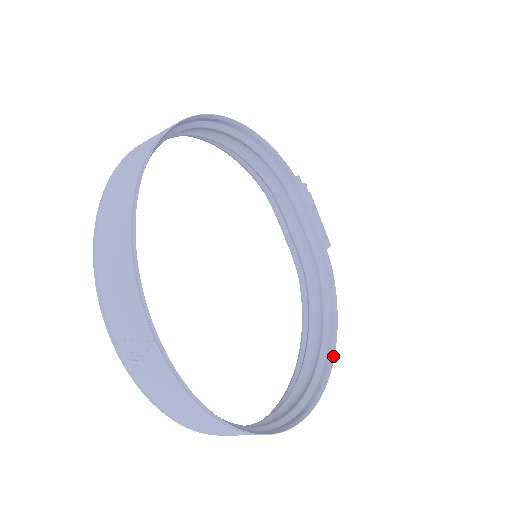
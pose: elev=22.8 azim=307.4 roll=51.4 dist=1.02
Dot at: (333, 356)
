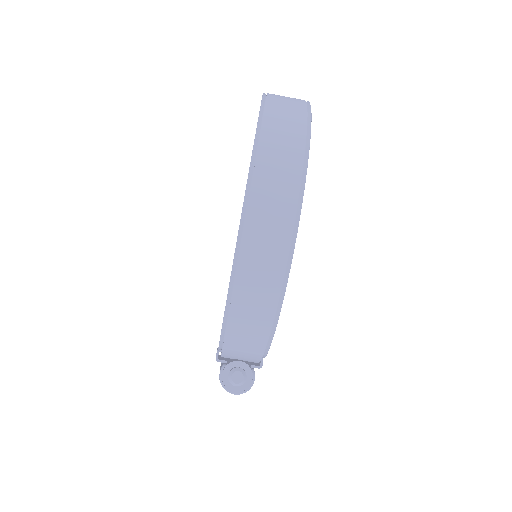
Dot at: (287, 278)
